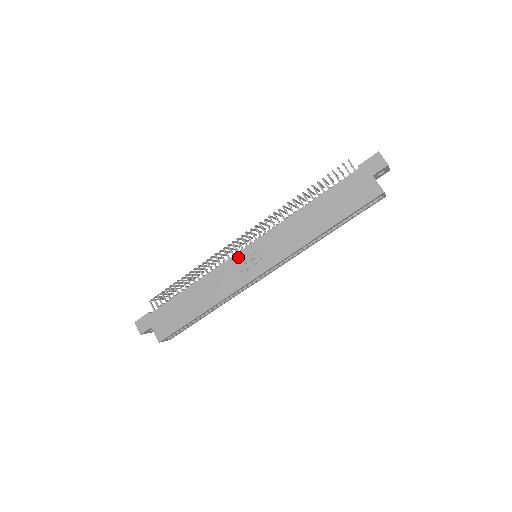
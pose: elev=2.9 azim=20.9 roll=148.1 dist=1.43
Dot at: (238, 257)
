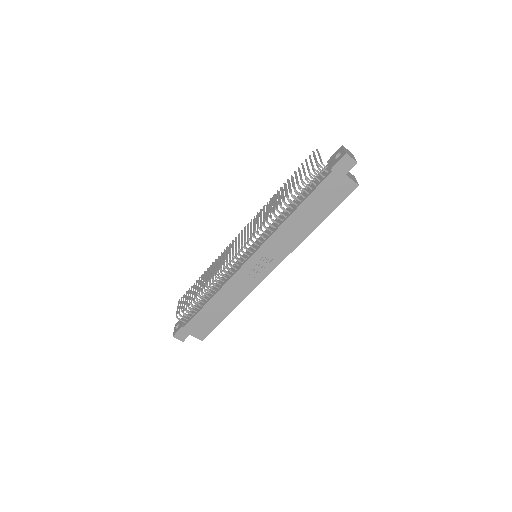
Dot at: (245, 268)
